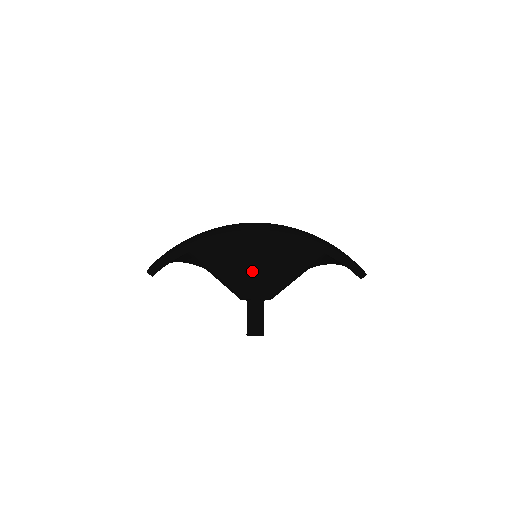
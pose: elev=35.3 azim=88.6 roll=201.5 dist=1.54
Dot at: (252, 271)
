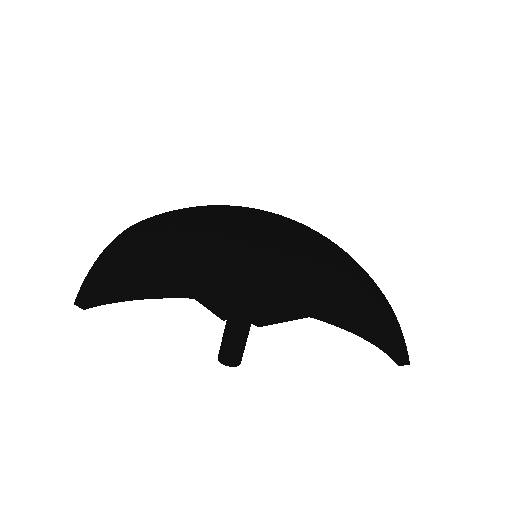
Dot at: occluded
